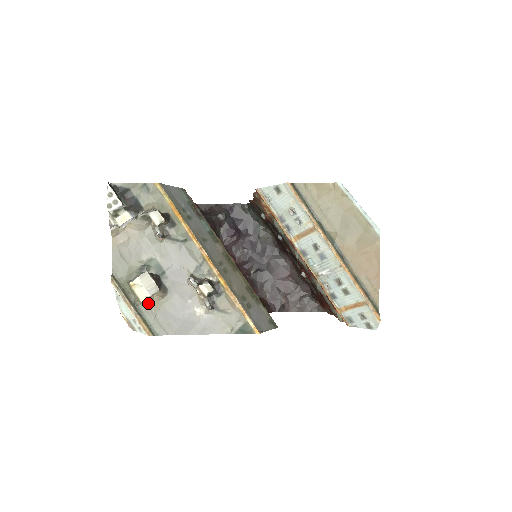
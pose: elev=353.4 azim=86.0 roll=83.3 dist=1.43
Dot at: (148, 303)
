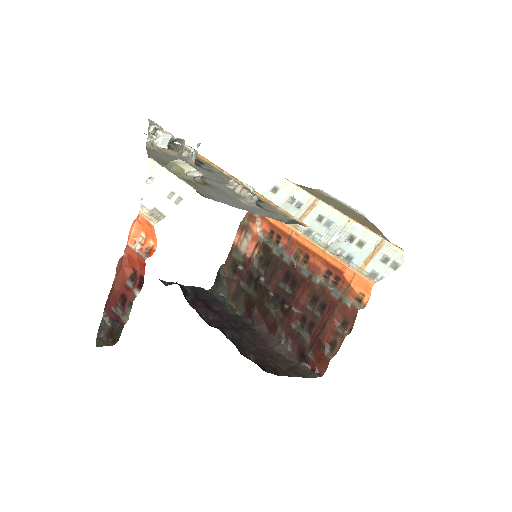
Dot at: (190, 181)
